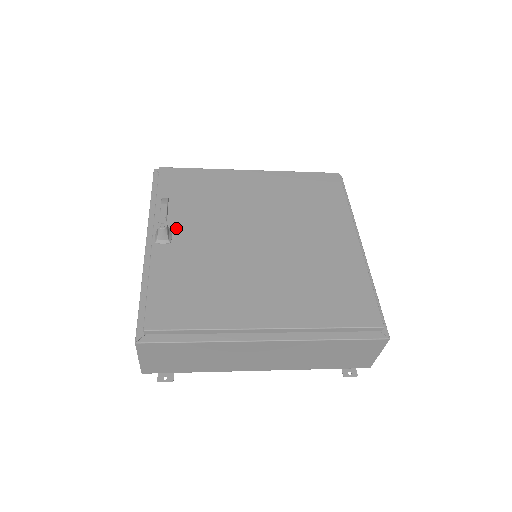
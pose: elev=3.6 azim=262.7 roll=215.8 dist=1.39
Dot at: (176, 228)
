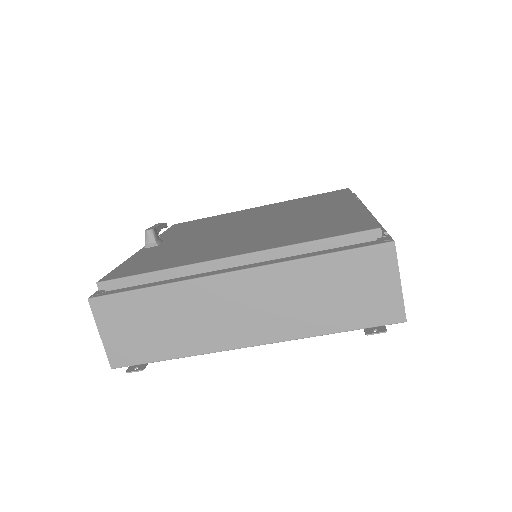
Dot at: (168, 239)
